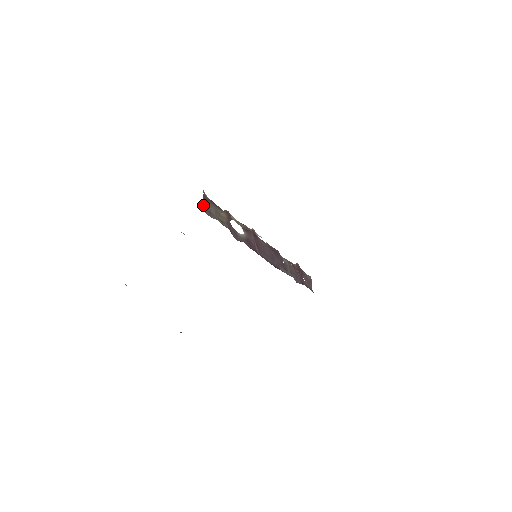
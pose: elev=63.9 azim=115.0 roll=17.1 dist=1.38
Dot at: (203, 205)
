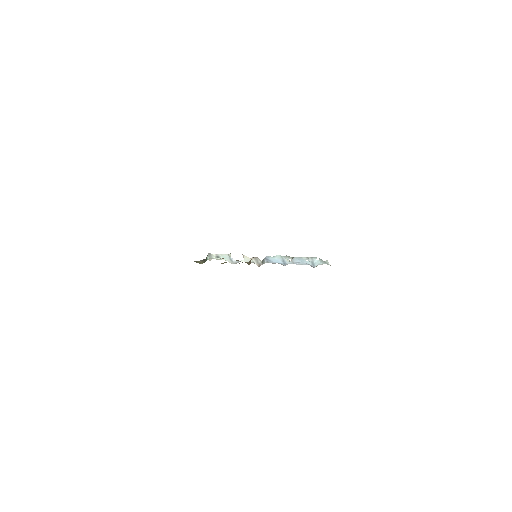
Dot at: occluded
